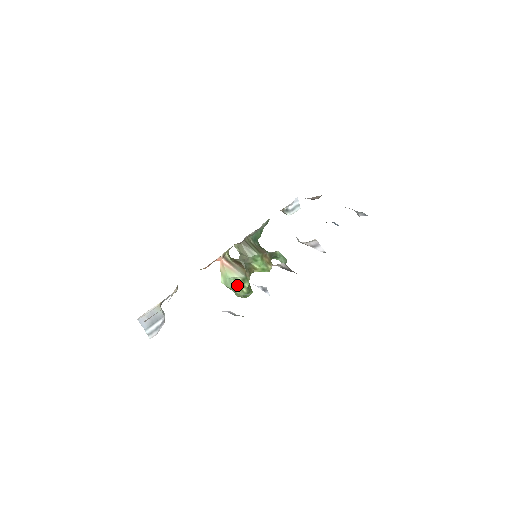
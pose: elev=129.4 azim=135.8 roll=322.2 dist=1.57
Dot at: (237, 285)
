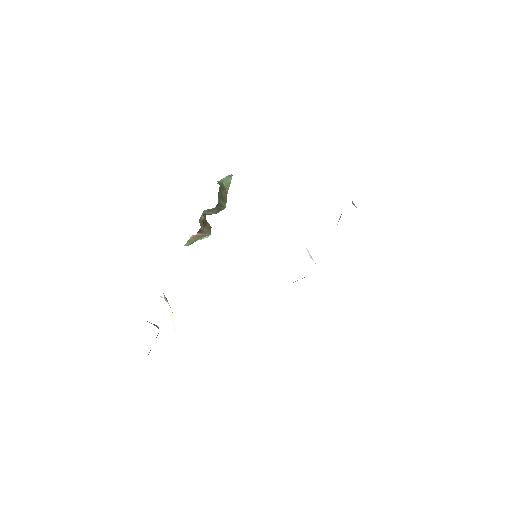
Dot at: occluded
